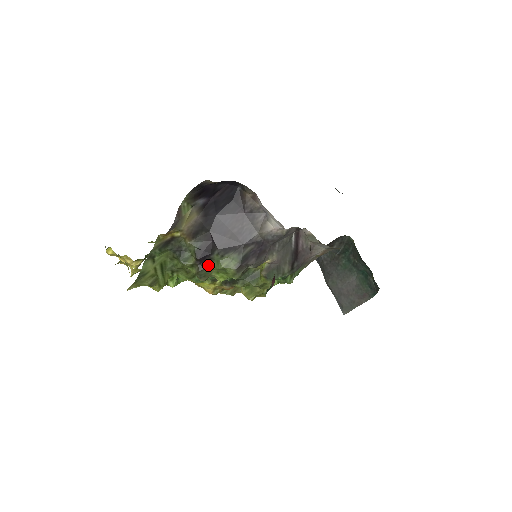
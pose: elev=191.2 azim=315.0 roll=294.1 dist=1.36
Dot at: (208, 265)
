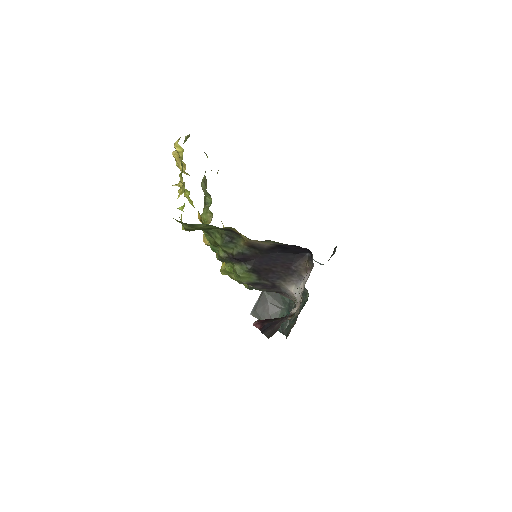
Dot at: (234, 262)
